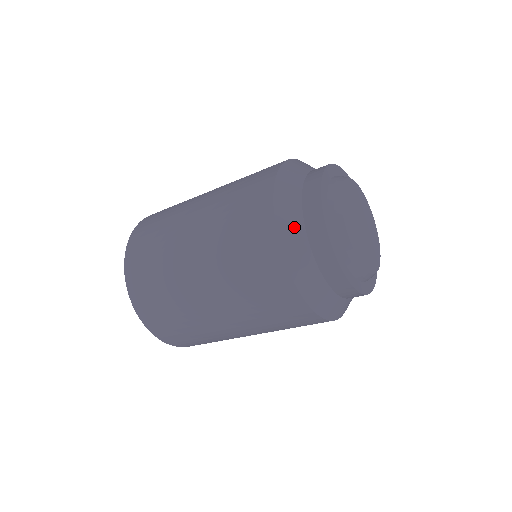
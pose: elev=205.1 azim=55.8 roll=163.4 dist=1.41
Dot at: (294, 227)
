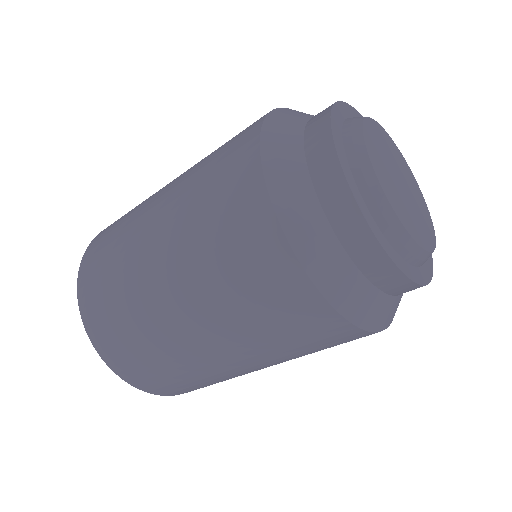
Dot at: (290, 163)
